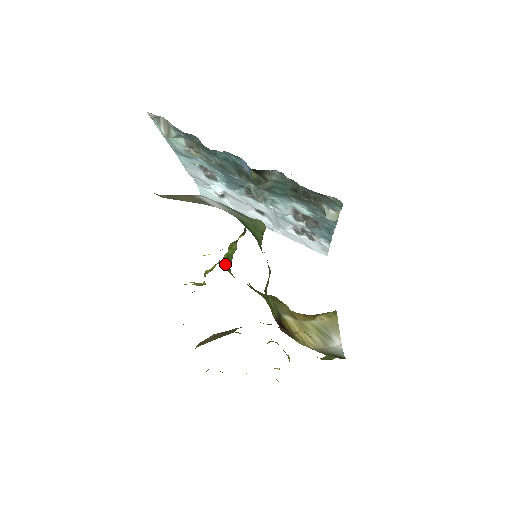
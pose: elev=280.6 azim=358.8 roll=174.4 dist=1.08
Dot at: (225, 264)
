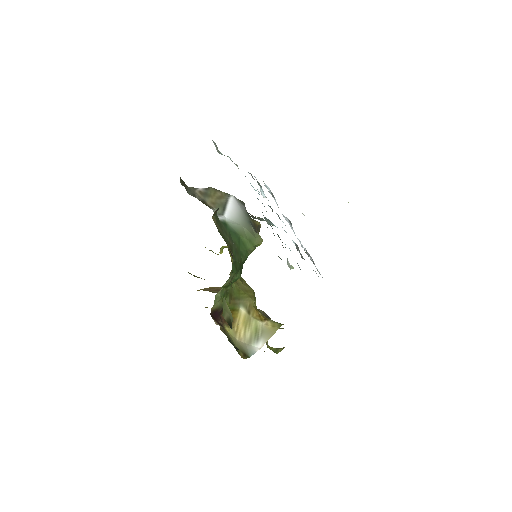
Dot at: occluded
